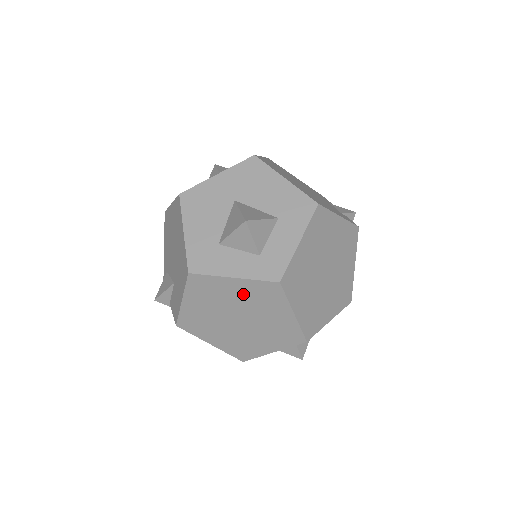
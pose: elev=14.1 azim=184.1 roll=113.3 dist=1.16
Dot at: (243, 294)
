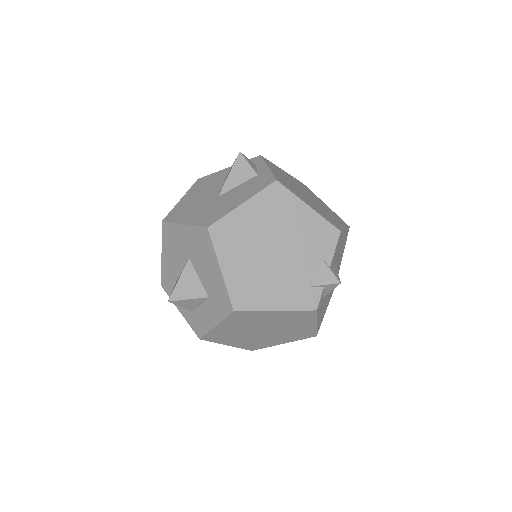
Dot at: occluded
